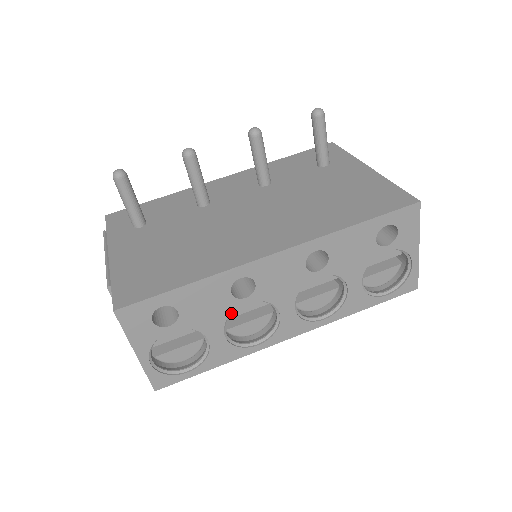
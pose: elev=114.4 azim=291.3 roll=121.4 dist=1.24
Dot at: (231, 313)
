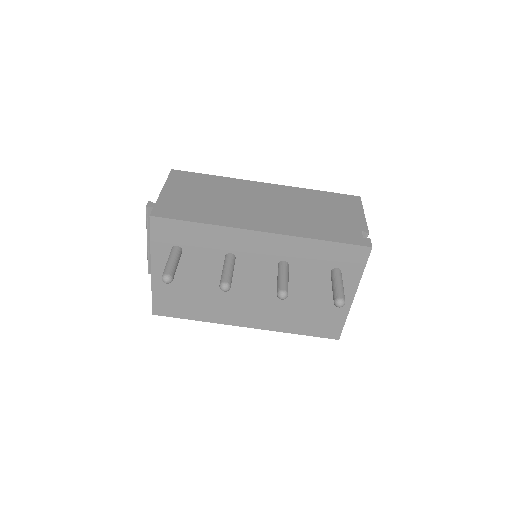
Dot at: occluded
